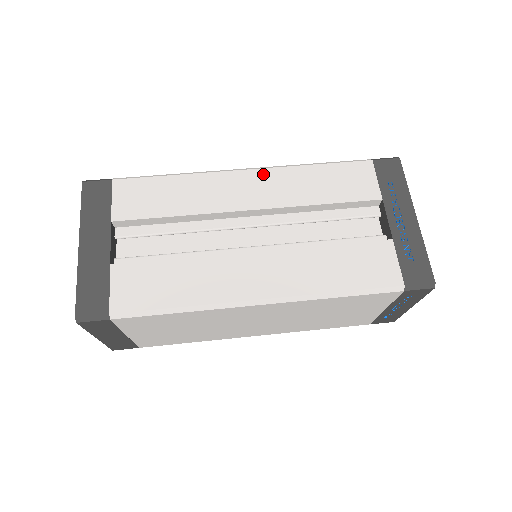
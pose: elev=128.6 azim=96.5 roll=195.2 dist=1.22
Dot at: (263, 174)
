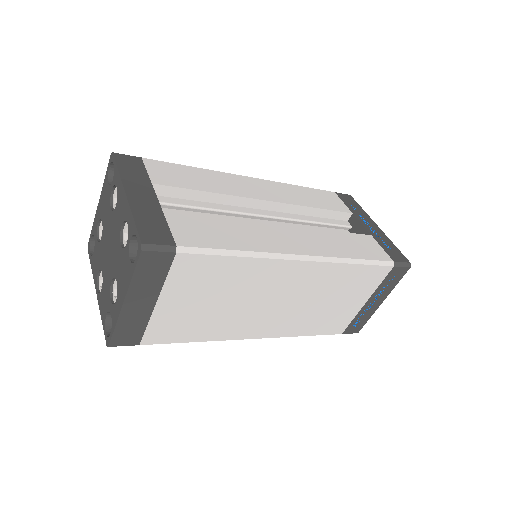
Dot at: (266, 183)
